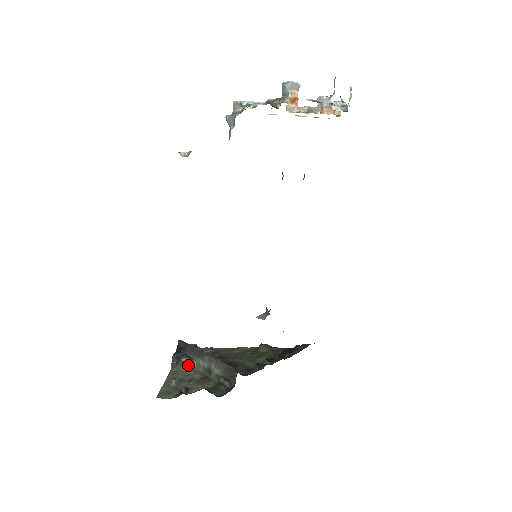
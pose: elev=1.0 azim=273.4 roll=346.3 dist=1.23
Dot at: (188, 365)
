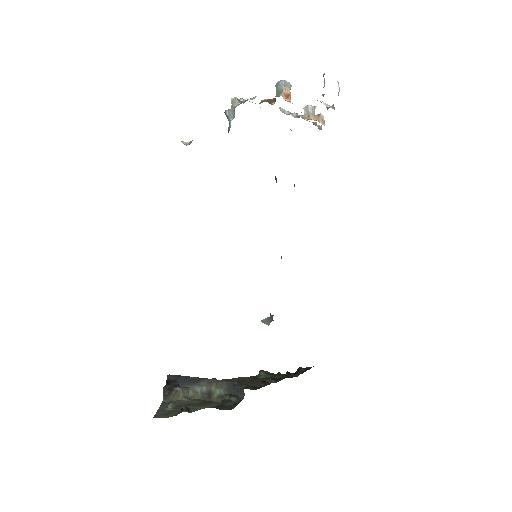
Dot at: (183, 393)
